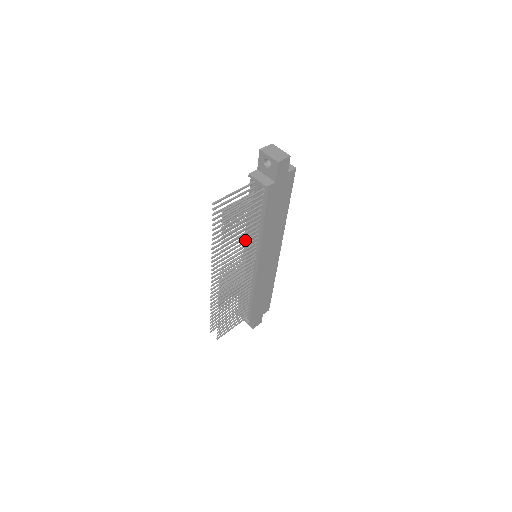
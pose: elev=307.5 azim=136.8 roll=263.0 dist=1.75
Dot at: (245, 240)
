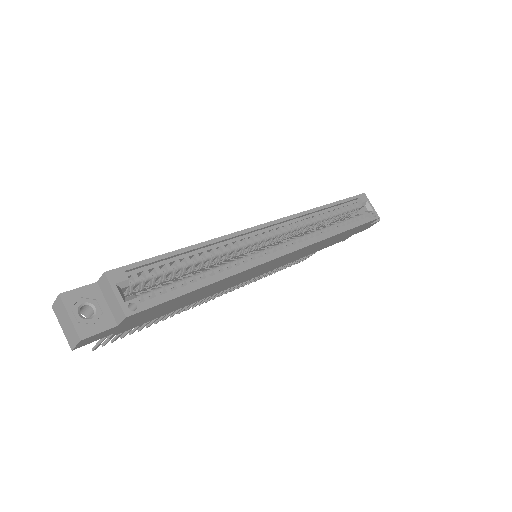
Dot at: occluded
